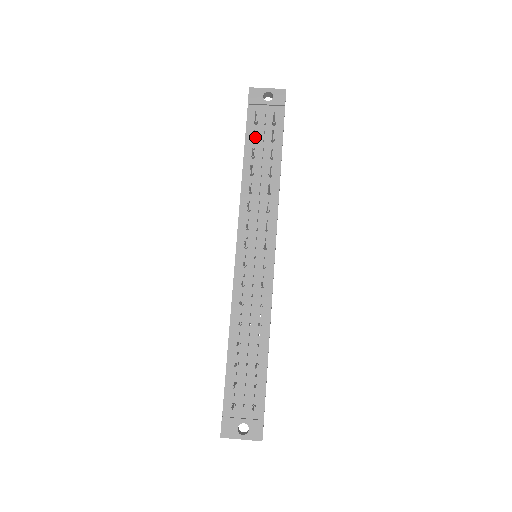
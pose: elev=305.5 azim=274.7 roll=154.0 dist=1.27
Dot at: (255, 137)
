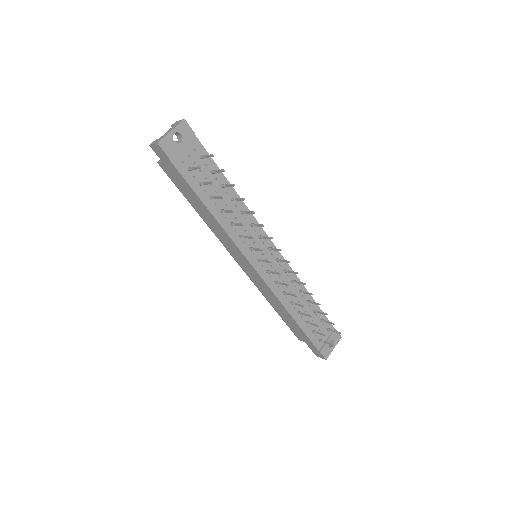
Dot at: (203, 183)
